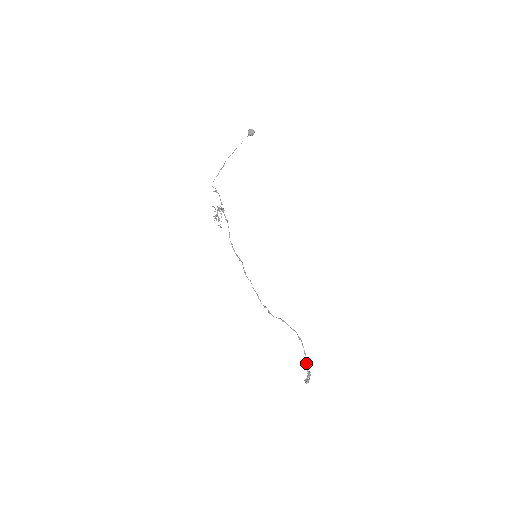
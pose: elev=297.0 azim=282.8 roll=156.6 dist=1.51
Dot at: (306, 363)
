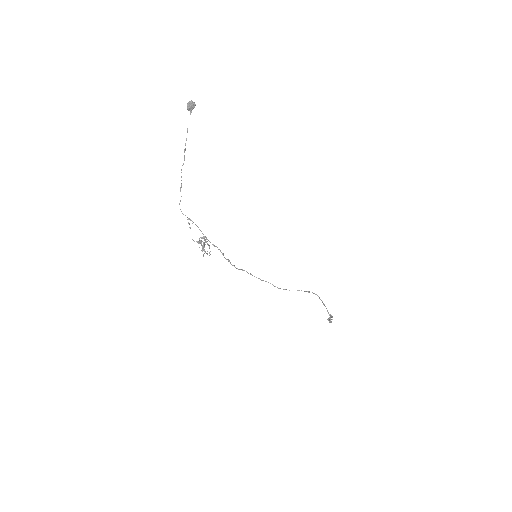
Dot at: occluded
